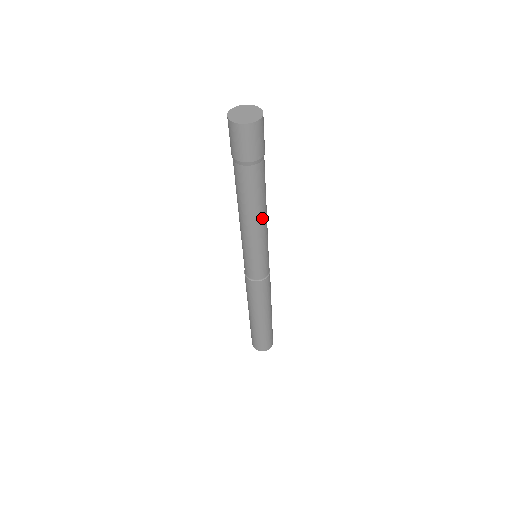
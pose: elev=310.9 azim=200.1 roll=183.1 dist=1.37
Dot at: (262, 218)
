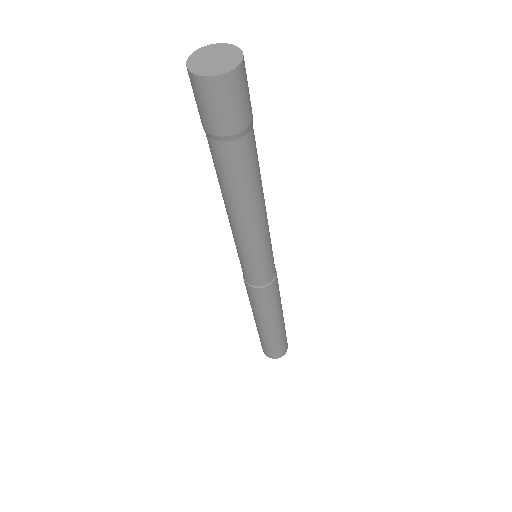
Dot at: (243, 217)
